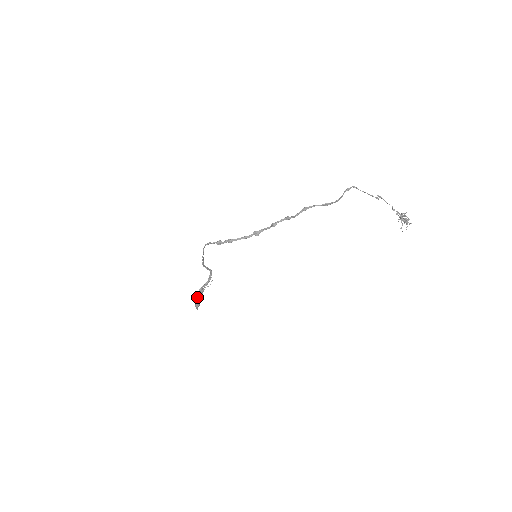
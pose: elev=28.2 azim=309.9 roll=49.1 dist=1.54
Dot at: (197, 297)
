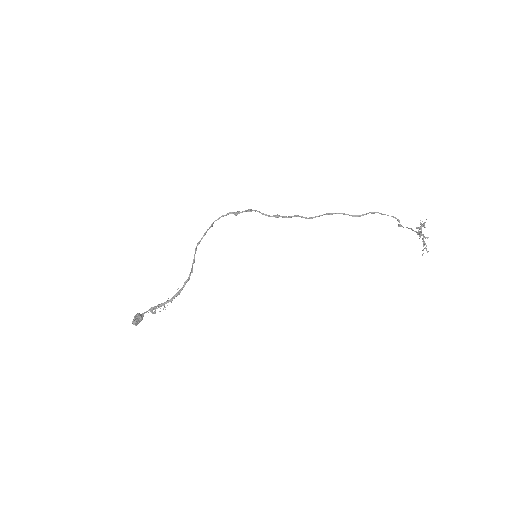
Dot at: (143, 314)
